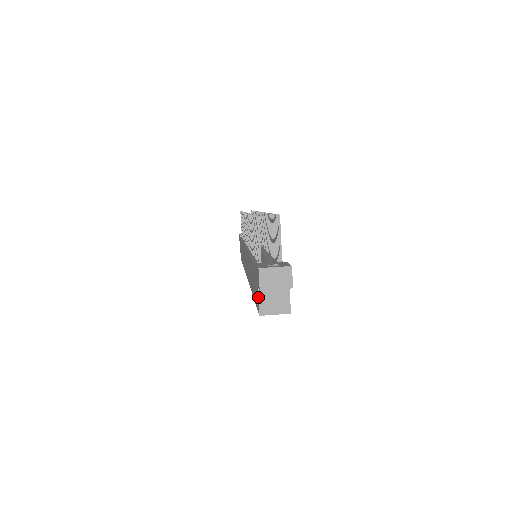
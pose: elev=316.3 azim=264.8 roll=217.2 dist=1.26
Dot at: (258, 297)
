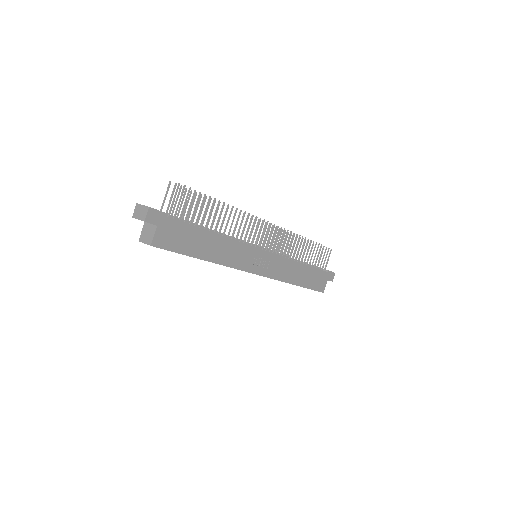
Dot at: (142, 229)
